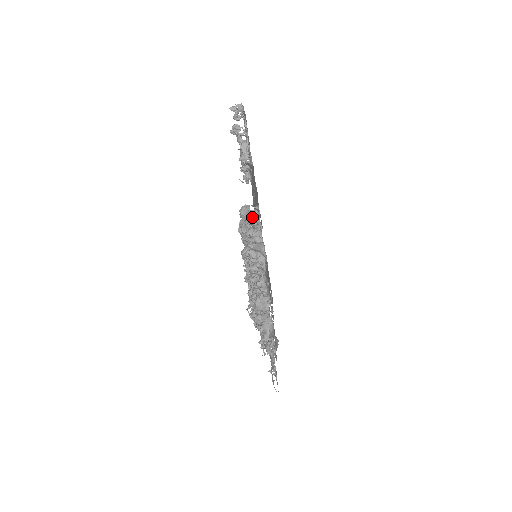
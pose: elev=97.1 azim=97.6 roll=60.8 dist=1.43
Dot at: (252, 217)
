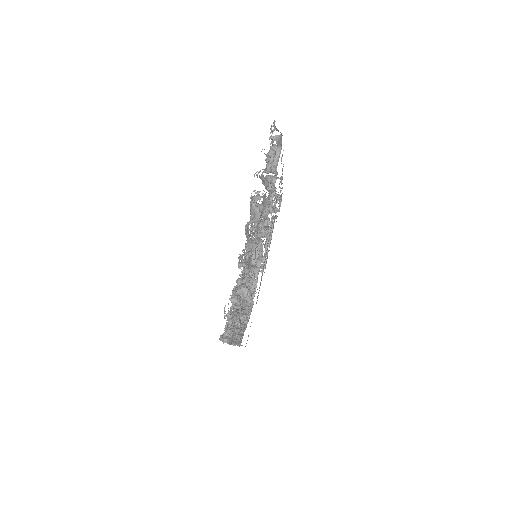
Dot at: occluded
